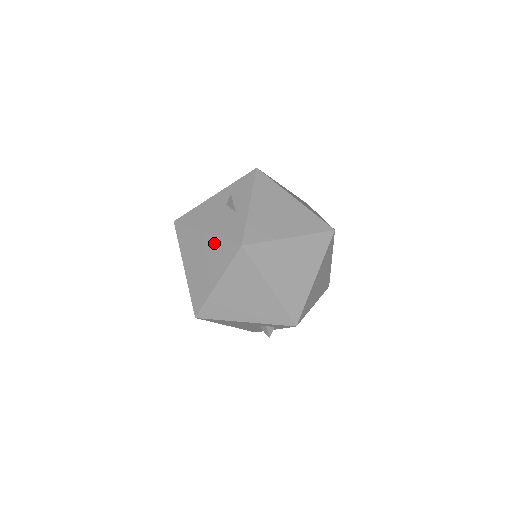
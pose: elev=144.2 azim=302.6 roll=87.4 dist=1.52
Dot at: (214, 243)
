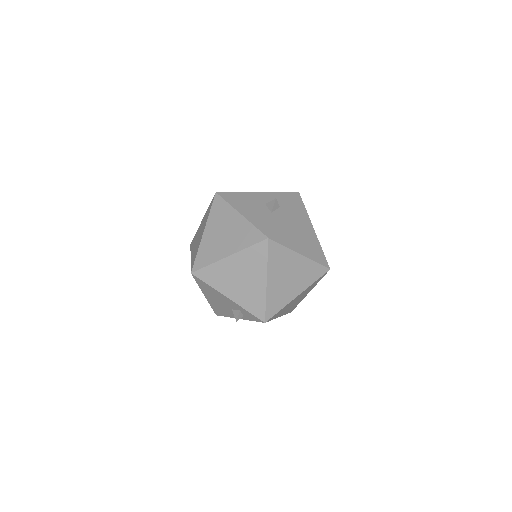
Dot at: (244, 225)
